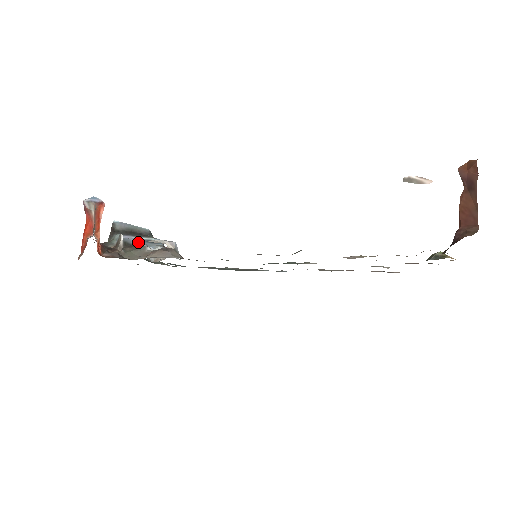
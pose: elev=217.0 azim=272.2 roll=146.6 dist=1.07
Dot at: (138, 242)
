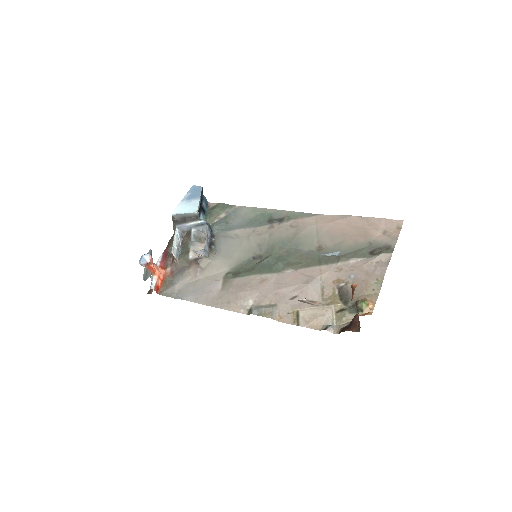
Dot at: (191, 229)
